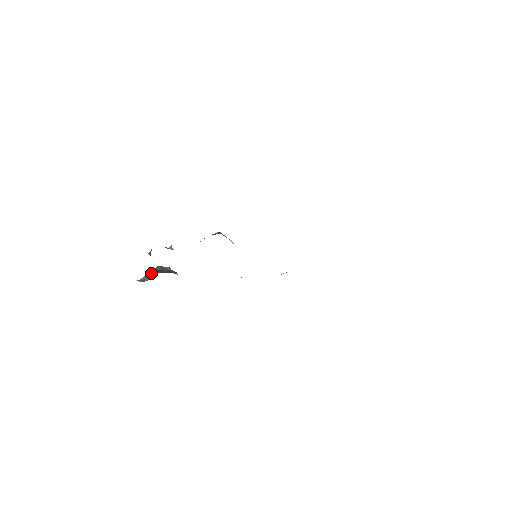
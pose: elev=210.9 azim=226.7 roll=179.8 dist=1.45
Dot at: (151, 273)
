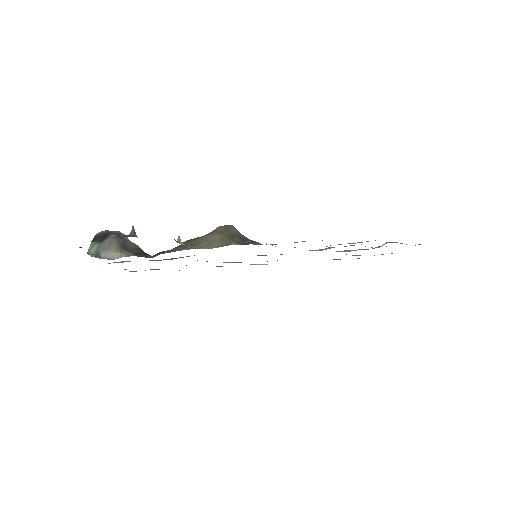
Dot at: (109, 246)
